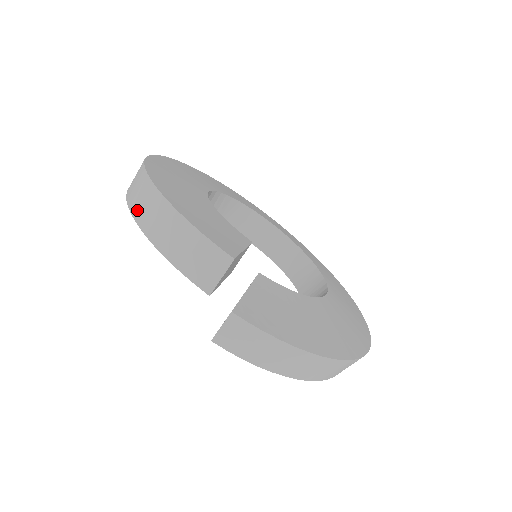
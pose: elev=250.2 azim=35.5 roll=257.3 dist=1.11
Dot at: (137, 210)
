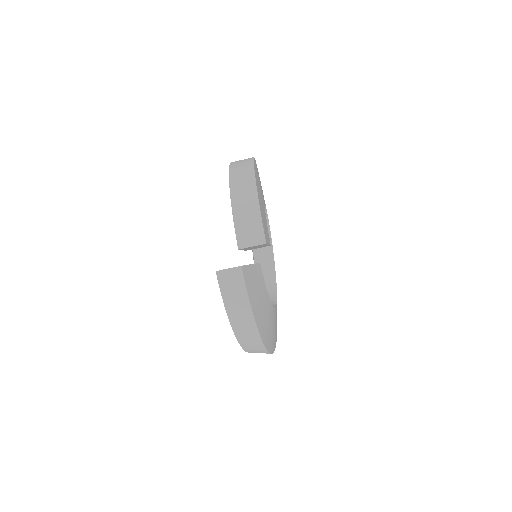
Dot at: (235, 179)
